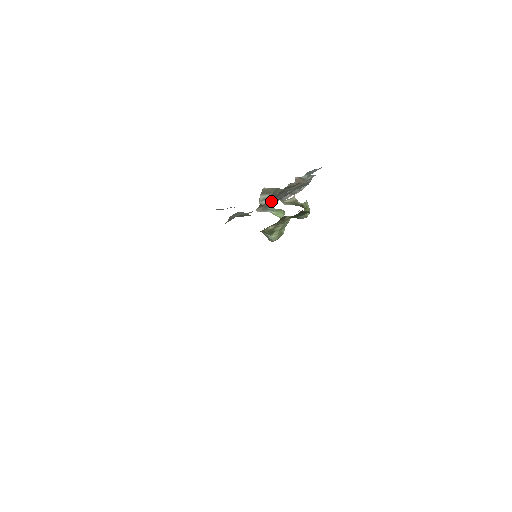
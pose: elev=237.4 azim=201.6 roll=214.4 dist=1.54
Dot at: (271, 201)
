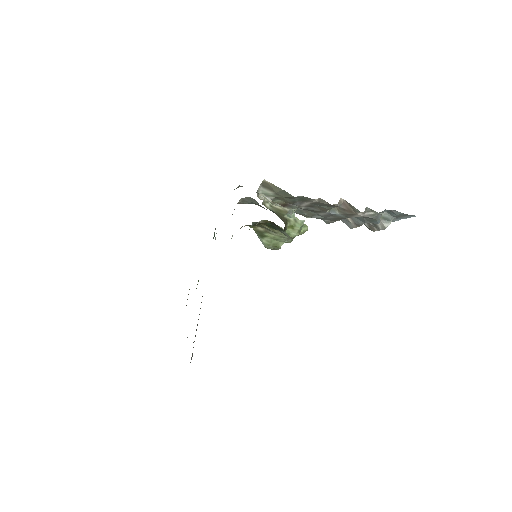
Dot at: (313, 213)
